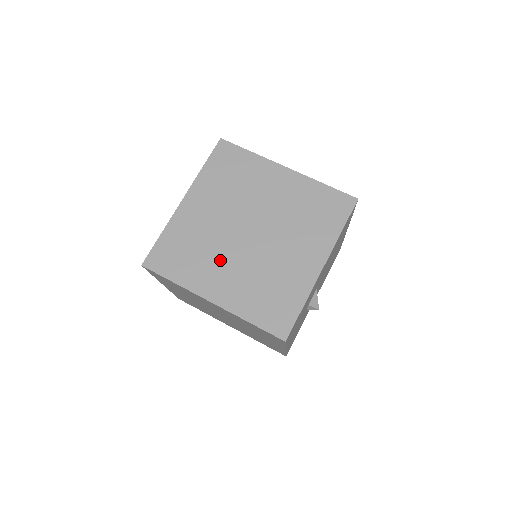
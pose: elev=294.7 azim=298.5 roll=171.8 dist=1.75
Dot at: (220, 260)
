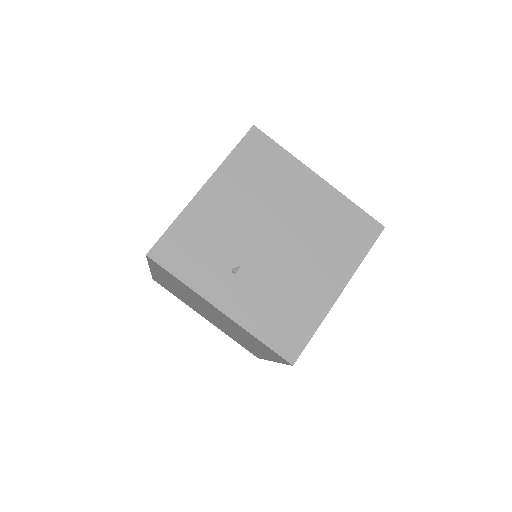
Dot at: (236, 265)
